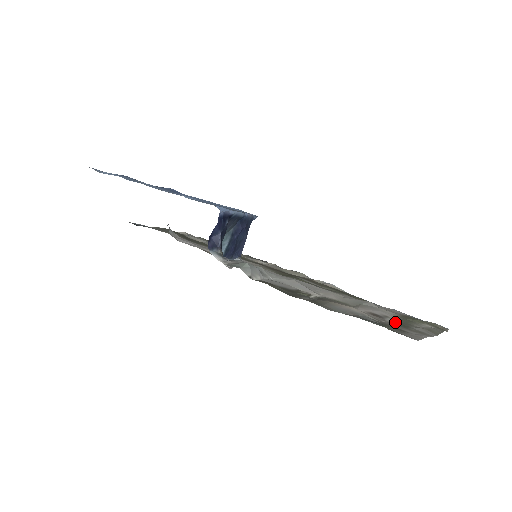
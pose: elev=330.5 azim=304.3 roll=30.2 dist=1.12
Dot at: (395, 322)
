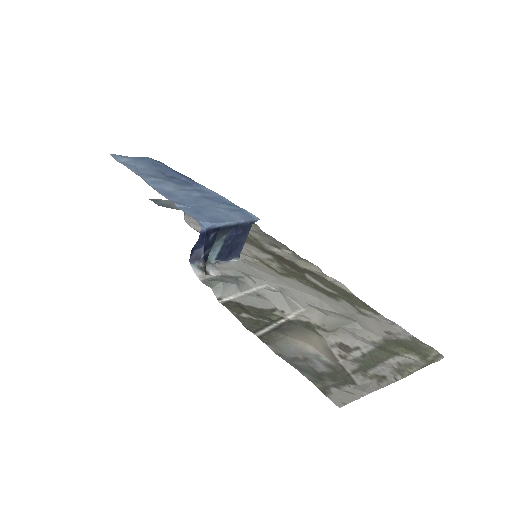
Dot at: (361, 358)
